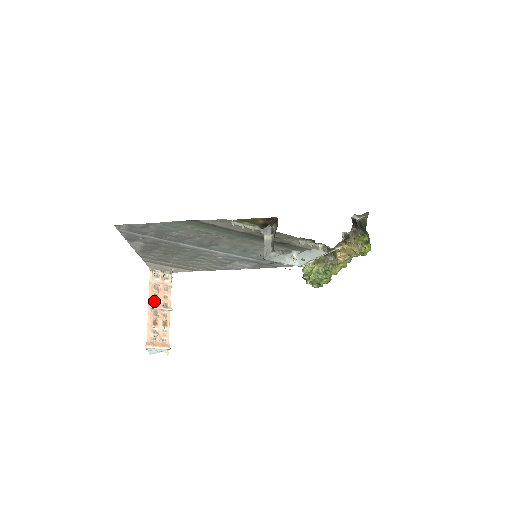
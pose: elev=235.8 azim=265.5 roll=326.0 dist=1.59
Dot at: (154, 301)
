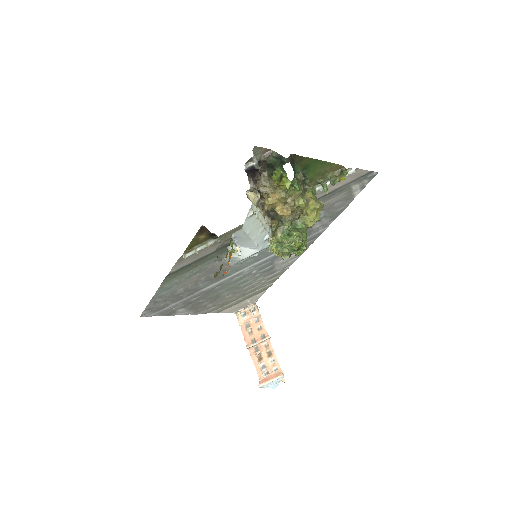
Dot at: (251, 339)
